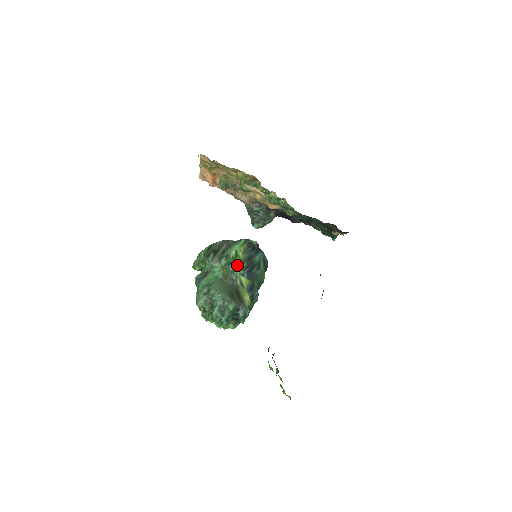
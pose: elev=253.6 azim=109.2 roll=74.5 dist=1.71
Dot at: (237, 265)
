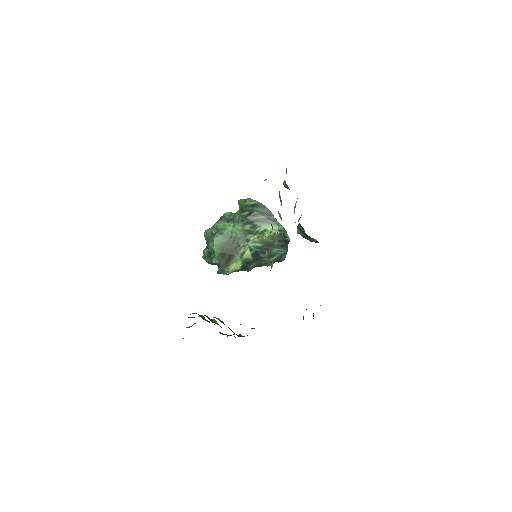
Dot at: (254, 239)
